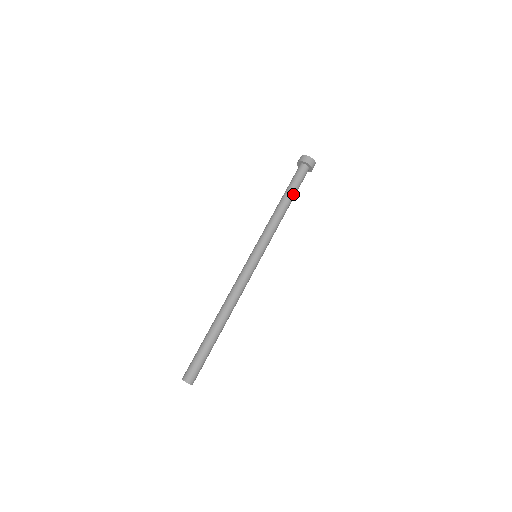
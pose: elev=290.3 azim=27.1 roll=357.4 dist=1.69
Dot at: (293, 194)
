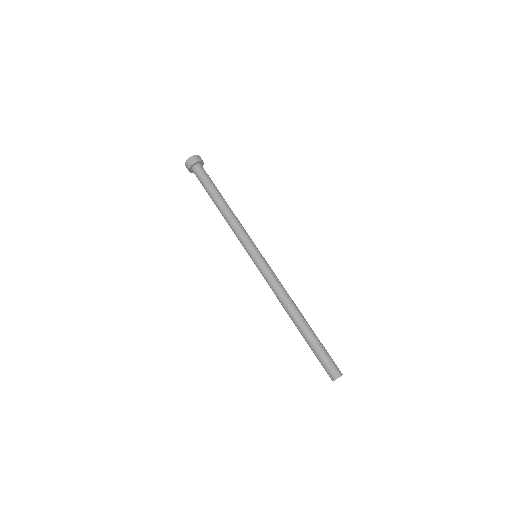
Dot at: occluded
